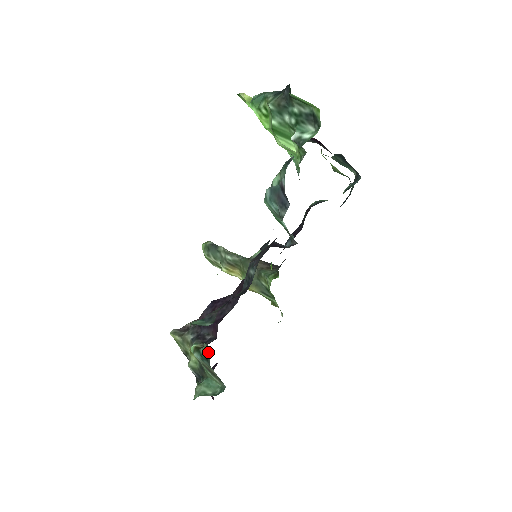
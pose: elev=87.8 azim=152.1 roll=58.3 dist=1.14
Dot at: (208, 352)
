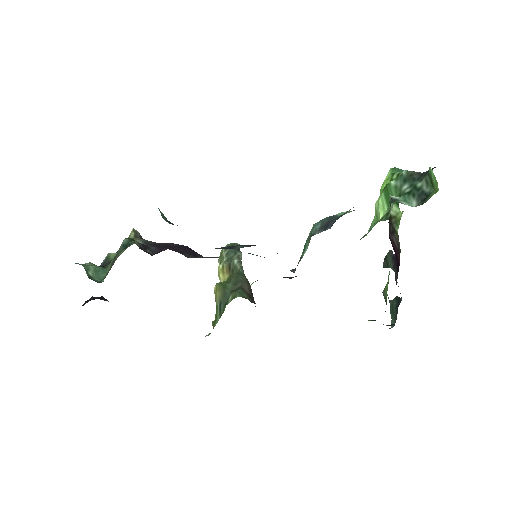
Dot at: occluded
